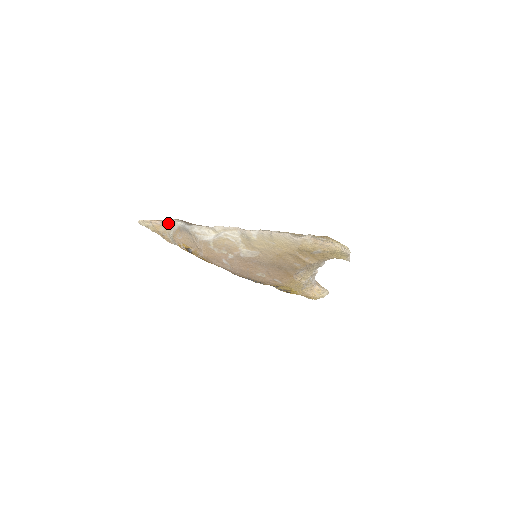
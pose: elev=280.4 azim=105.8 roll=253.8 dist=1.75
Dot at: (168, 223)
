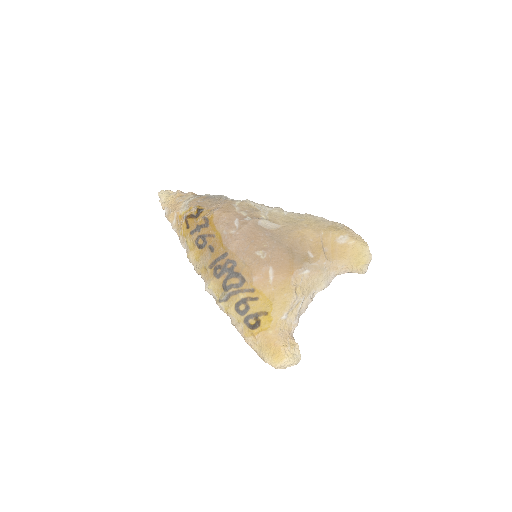
Dot at: (195, 195)
